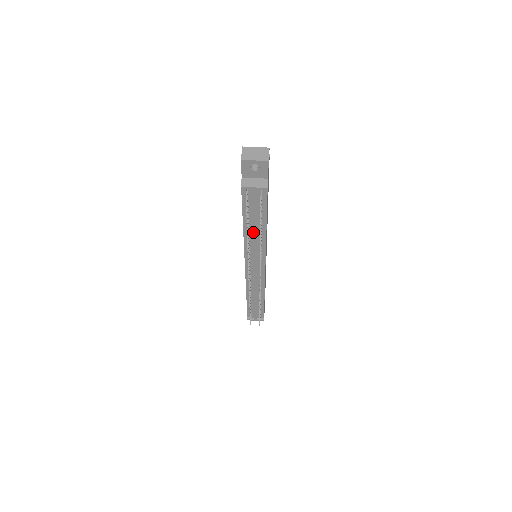
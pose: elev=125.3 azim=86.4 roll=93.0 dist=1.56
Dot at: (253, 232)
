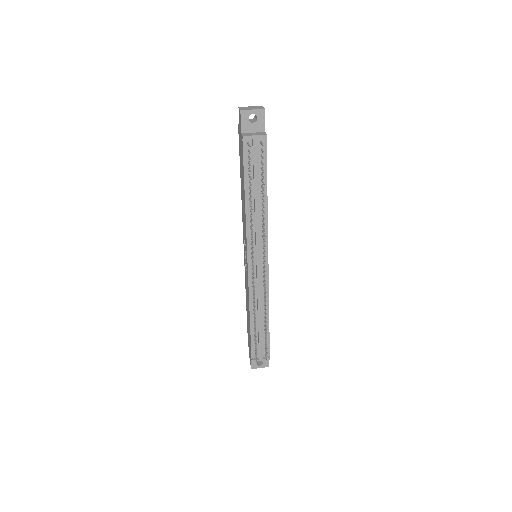
Dot at: (255, 202)
